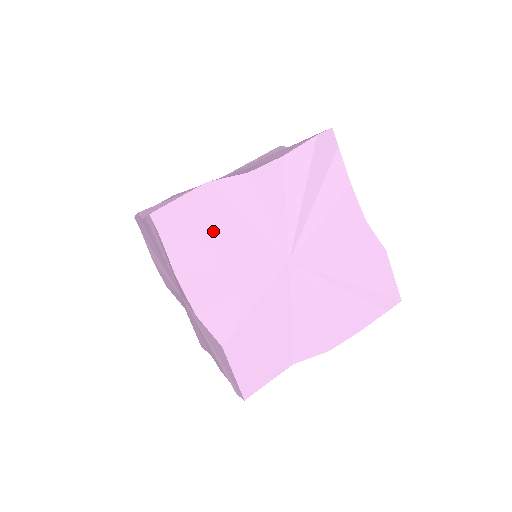
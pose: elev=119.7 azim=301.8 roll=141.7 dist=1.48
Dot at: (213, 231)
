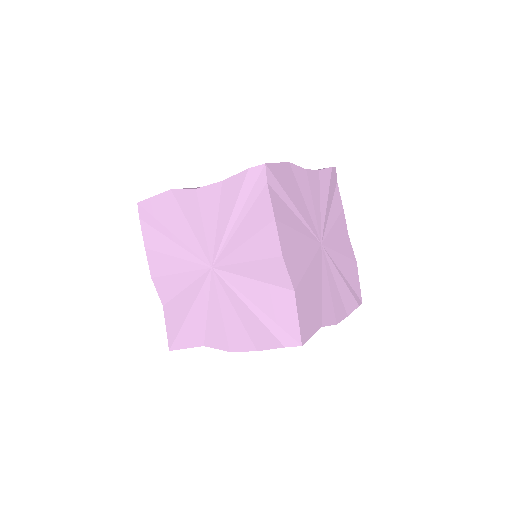
Dot at: (292, 198)
